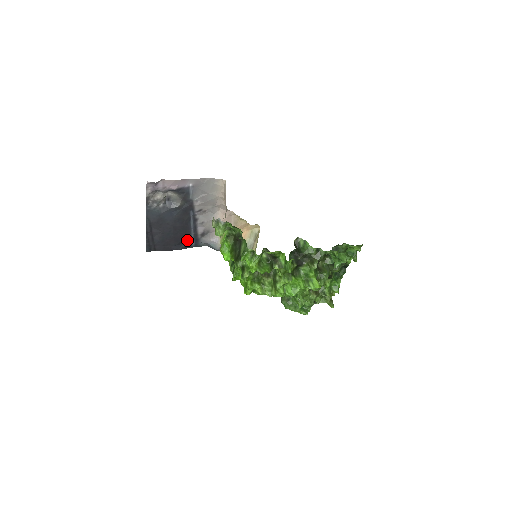
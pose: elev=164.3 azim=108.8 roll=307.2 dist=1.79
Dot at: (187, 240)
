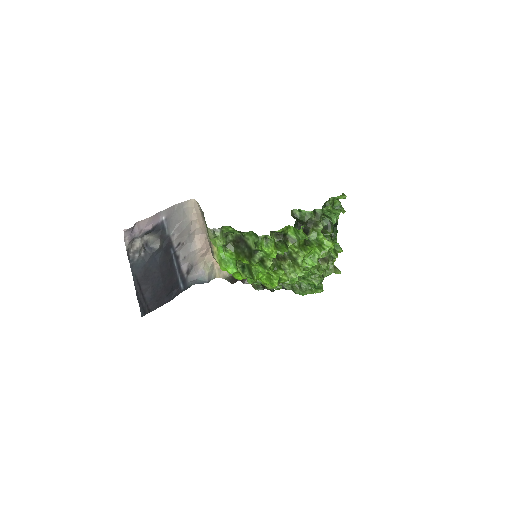
Dot at: (175, 285)
